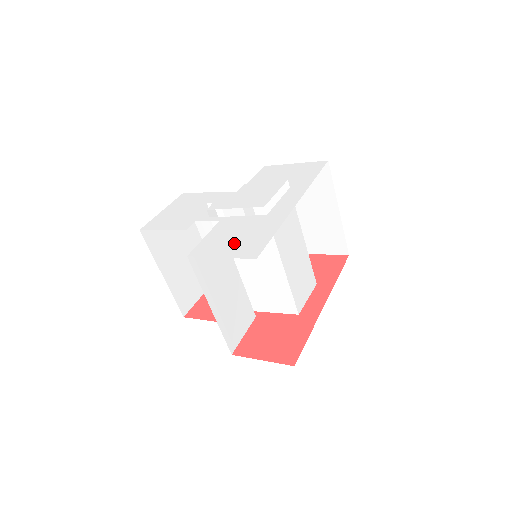
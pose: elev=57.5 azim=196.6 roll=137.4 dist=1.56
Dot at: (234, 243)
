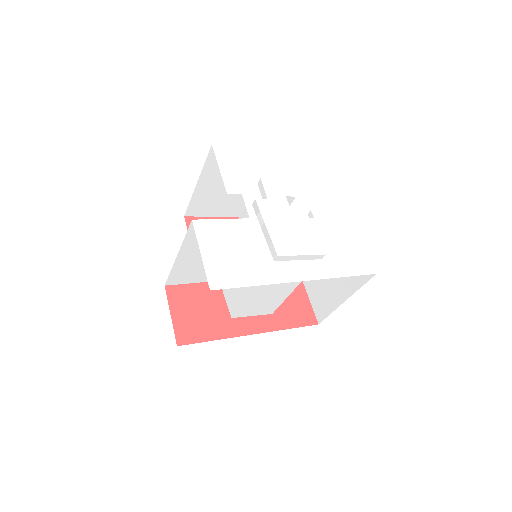
Dot at: (224, 254)
